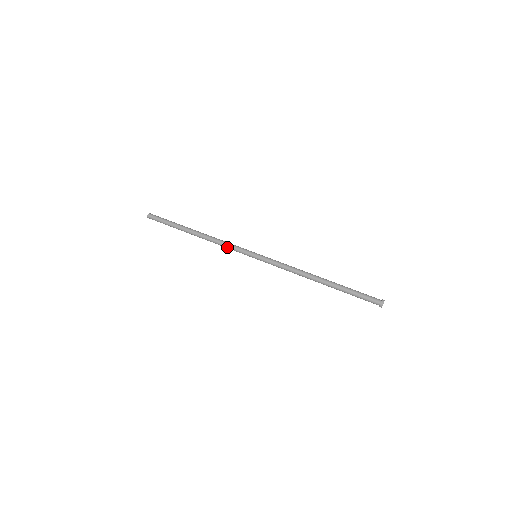
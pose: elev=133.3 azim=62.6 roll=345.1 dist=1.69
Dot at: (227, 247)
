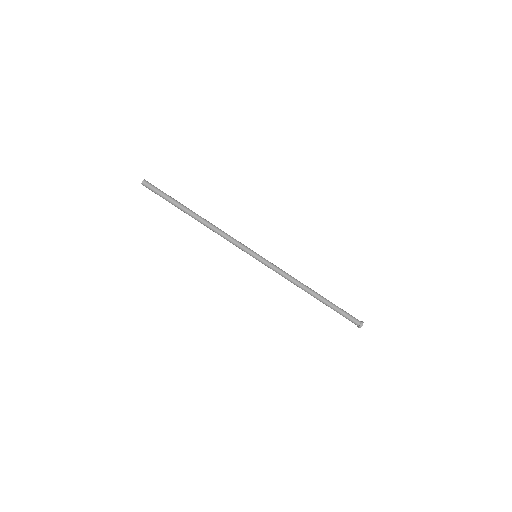
Dot at: occluded
